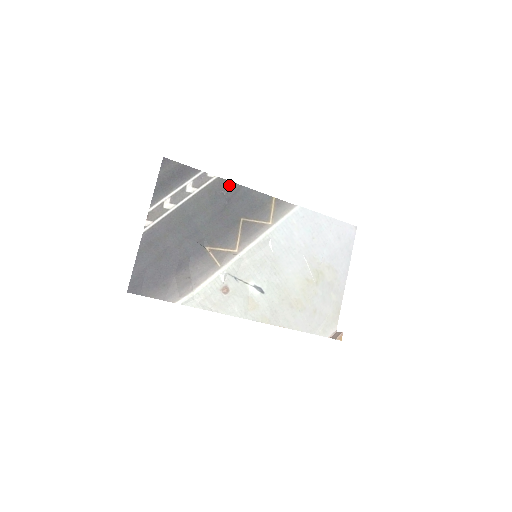
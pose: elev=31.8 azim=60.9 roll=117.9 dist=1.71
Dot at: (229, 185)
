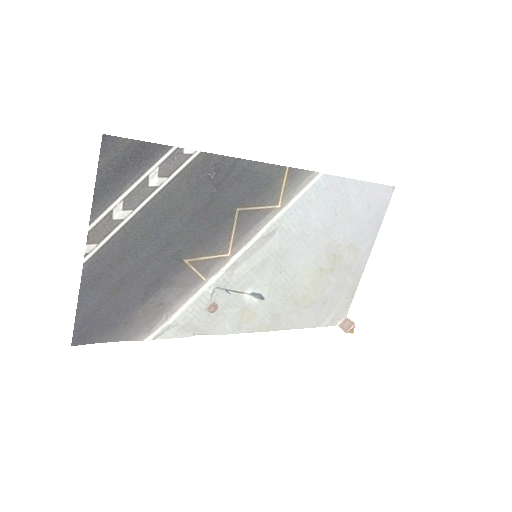
Dot at: (219, 161)
